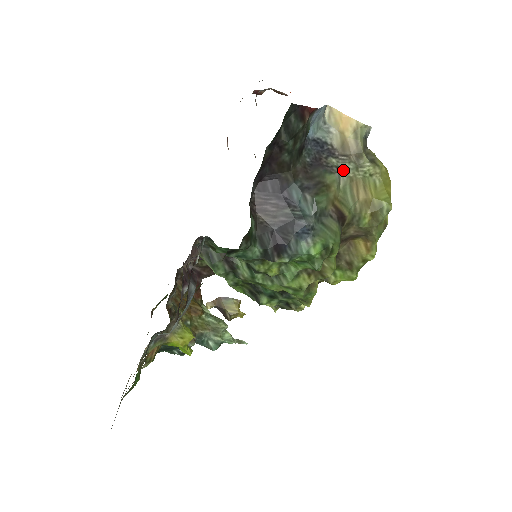
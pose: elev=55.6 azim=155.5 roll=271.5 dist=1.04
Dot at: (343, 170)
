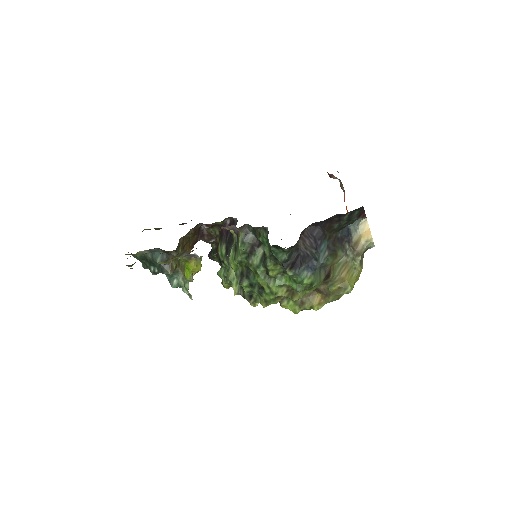
Dot at: (347, 254)
